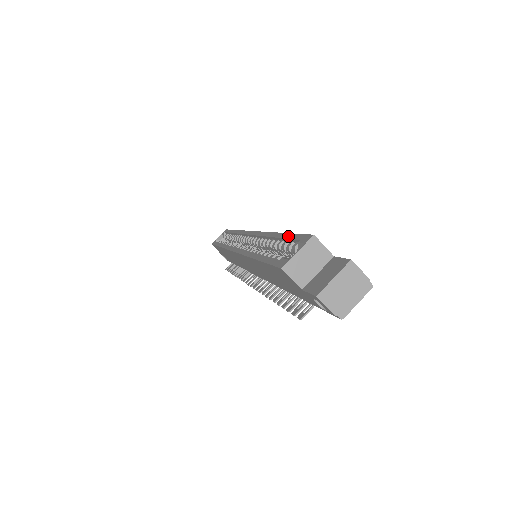
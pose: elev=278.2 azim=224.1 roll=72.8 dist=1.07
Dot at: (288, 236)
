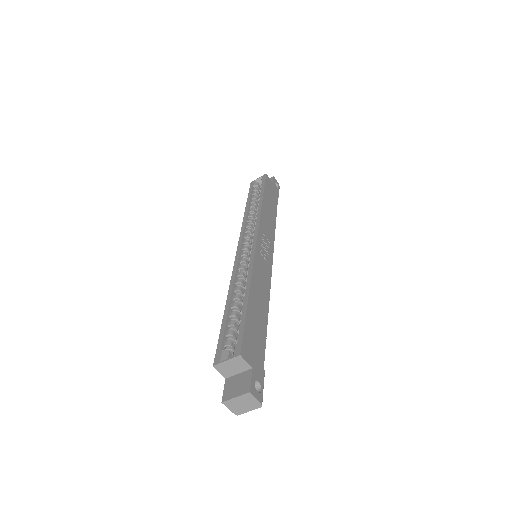
Dot at: (243, 318)
